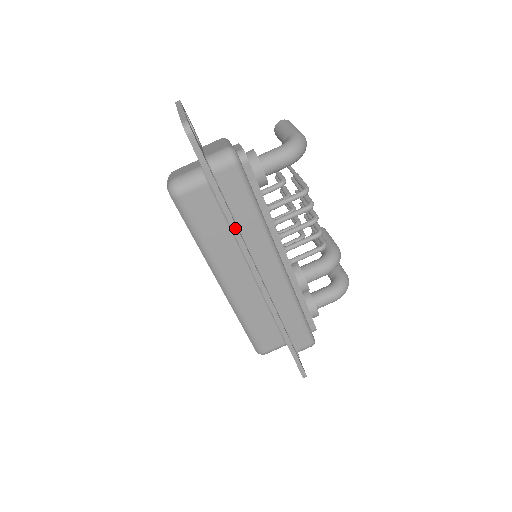
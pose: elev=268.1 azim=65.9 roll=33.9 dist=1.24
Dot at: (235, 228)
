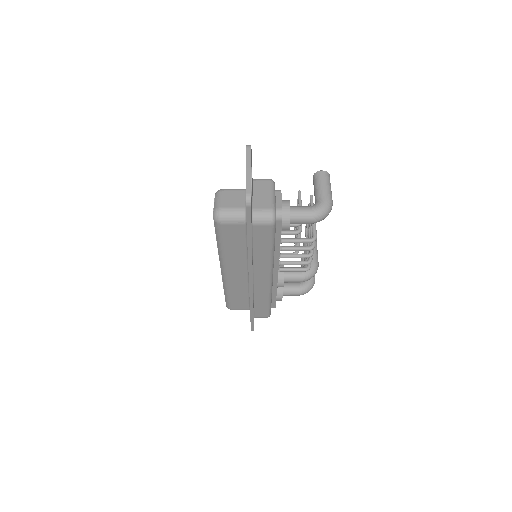
Dot at: (251, 256)
